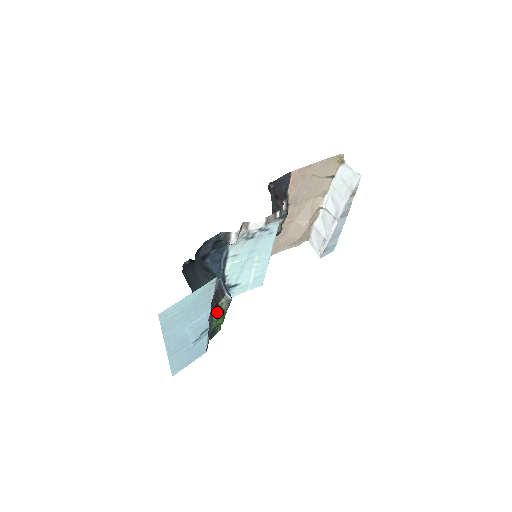
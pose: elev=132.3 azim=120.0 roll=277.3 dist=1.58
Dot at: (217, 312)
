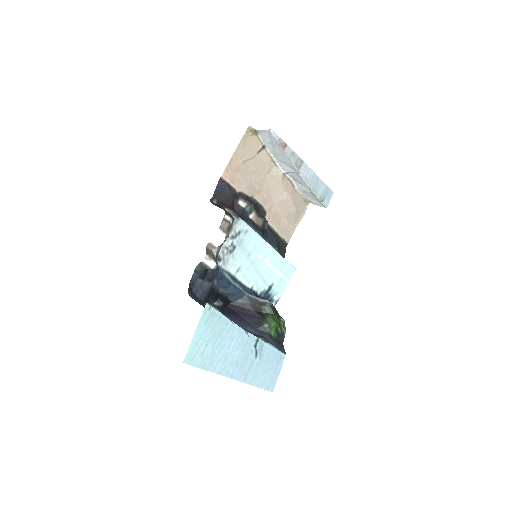
Dot at: (264, 320)
